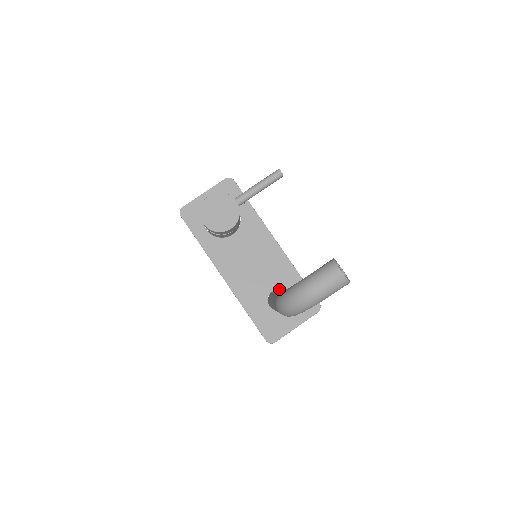
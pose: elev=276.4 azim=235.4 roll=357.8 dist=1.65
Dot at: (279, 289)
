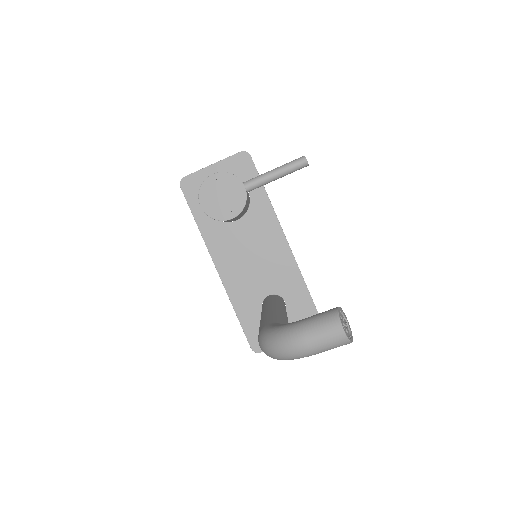
Dot at: (278, 294)
